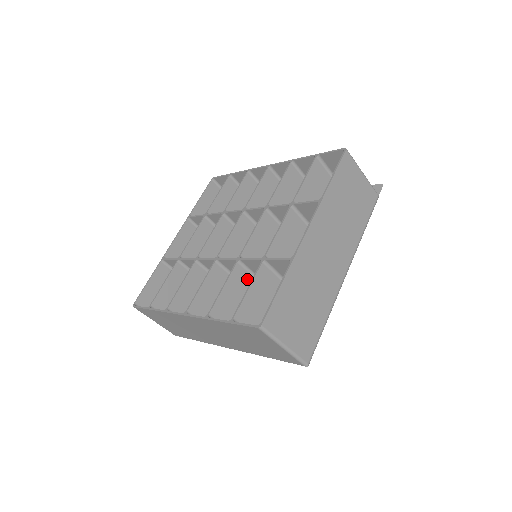
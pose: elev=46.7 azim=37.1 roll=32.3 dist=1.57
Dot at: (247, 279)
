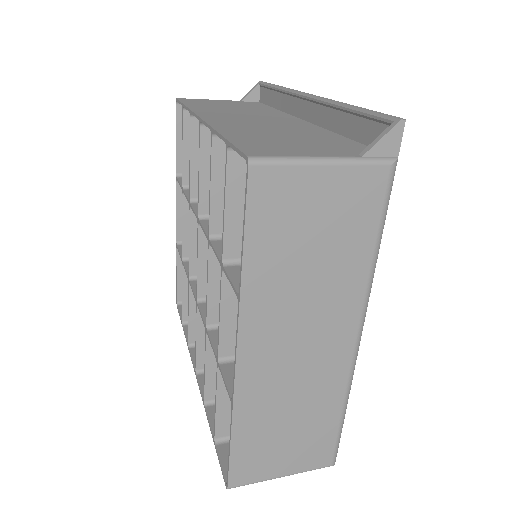
Dot at: occluded
